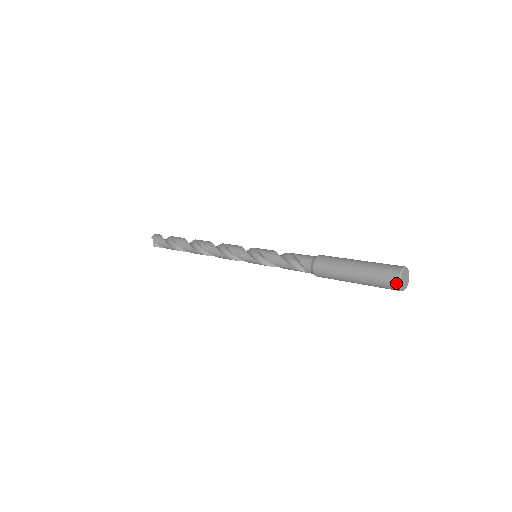
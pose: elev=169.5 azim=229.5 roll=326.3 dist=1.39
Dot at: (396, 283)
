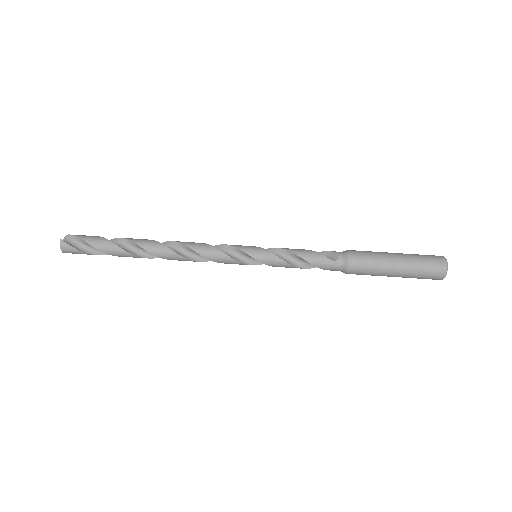
Dot at: occluded
